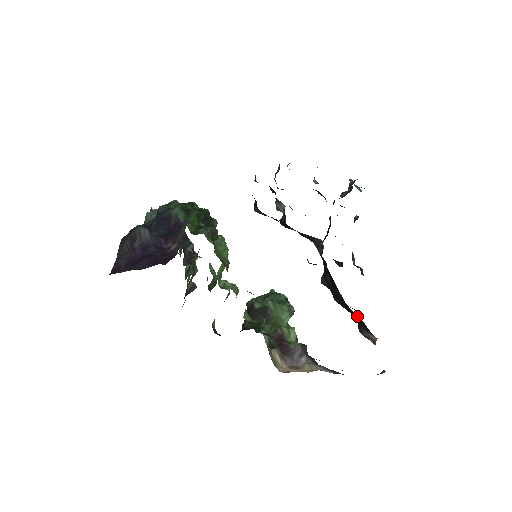
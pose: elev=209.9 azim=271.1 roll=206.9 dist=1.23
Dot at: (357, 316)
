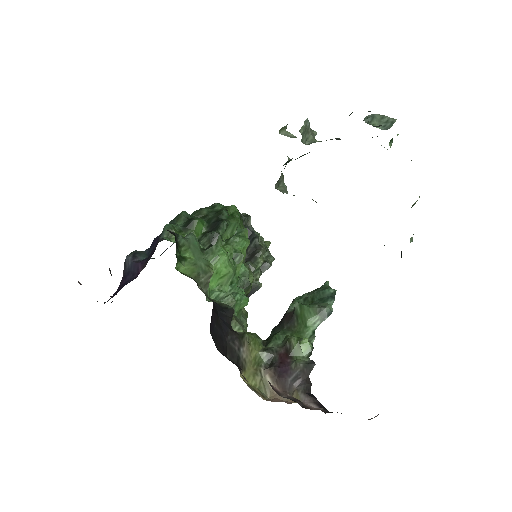
Dot at: occluded
